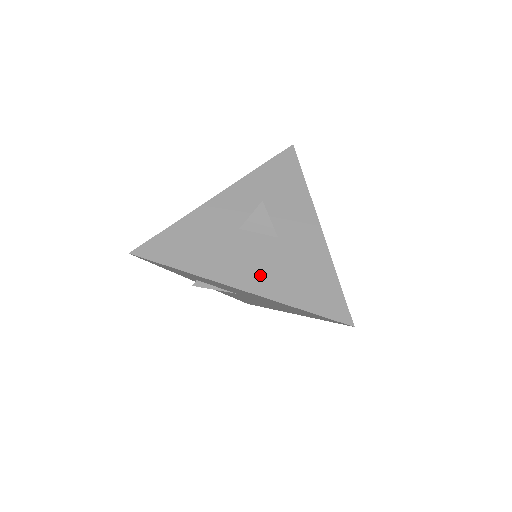
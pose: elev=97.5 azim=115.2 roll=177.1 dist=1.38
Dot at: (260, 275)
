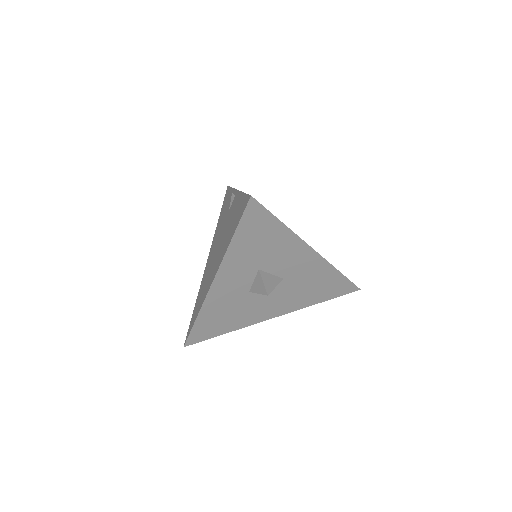
Dot at: (283, 305)
